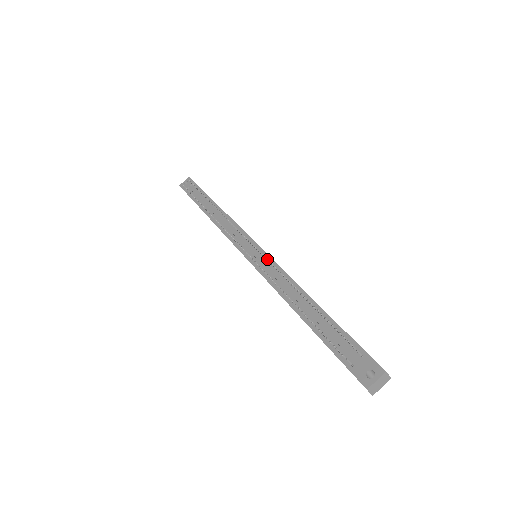
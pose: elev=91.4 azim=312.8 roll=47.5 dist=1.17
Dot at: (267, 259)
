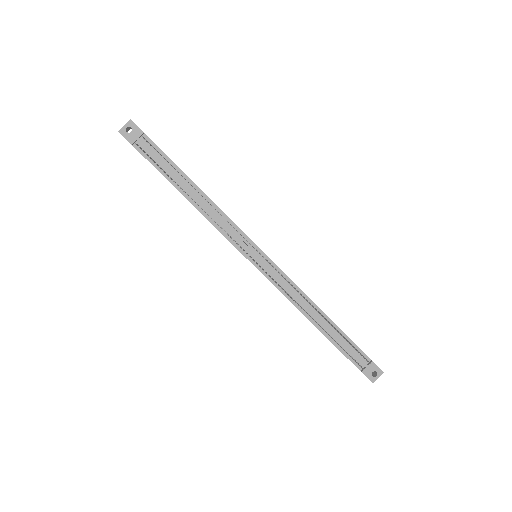
Dot at: occluded
